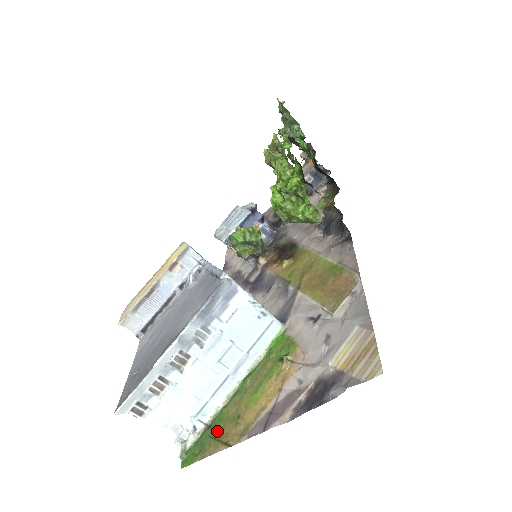
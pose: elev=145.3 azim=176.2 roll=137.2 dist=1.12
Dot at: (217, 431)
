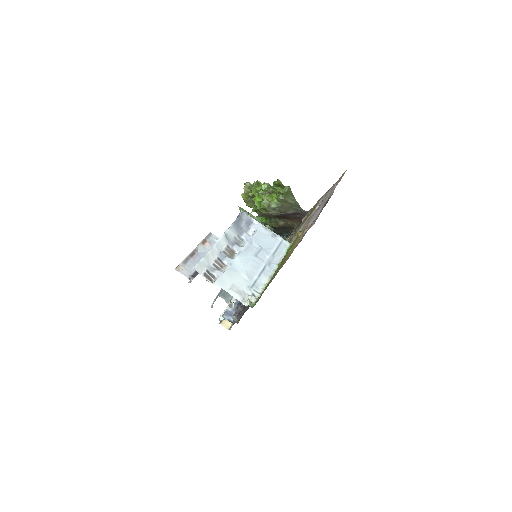
Dot at: occluded
